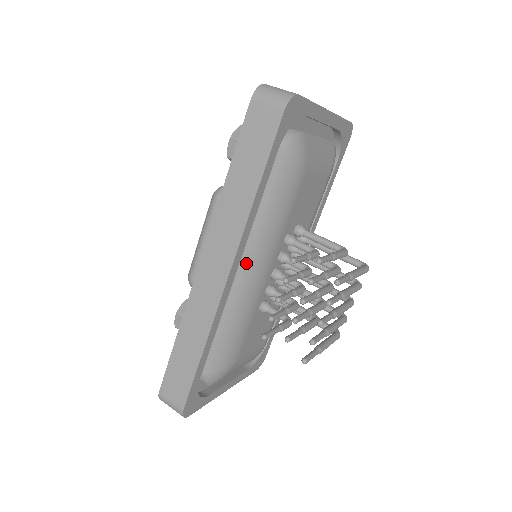
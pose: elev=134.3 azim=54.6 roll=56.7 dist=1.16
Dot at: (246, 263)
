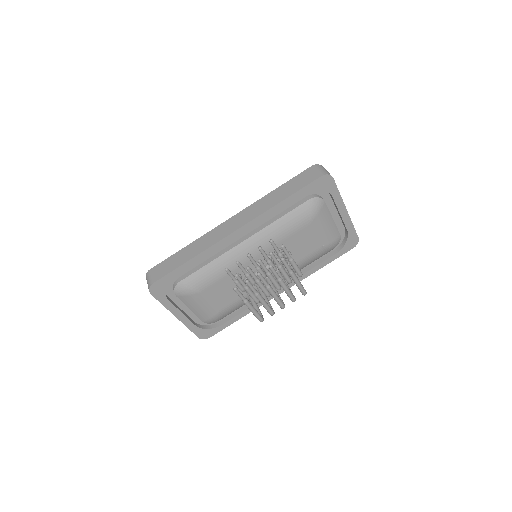
Dot at: (249, 237)
